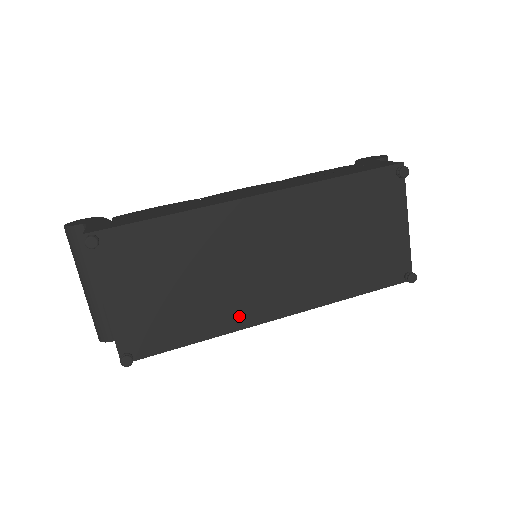
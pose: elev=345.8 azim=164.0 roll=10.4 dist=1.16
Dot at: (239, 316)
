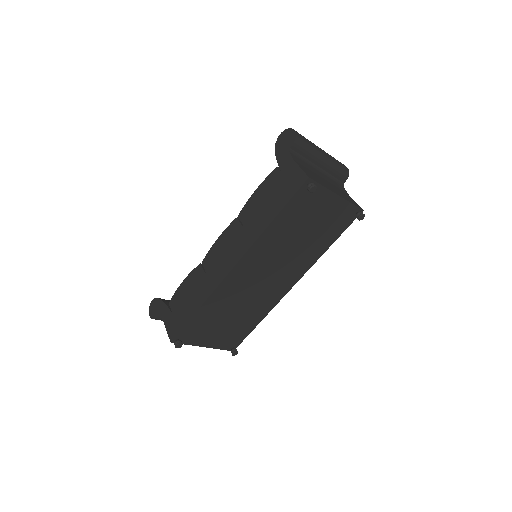
Dot at: (271, 302)
